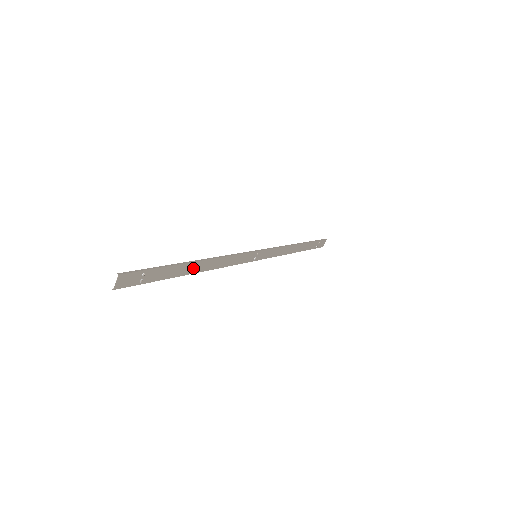
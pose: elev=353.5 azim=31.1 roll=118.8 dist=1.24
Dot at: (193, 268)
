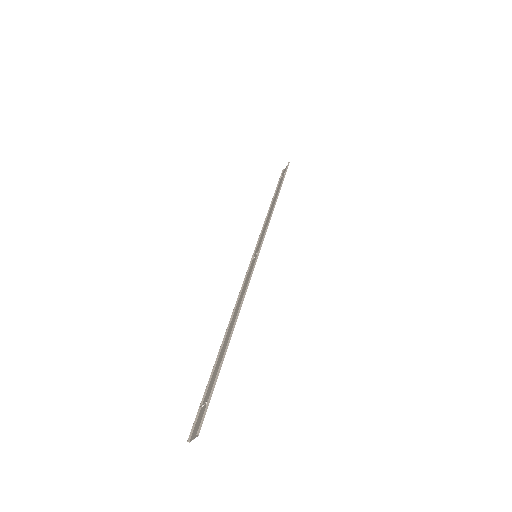
Dot at: (228, 338)
